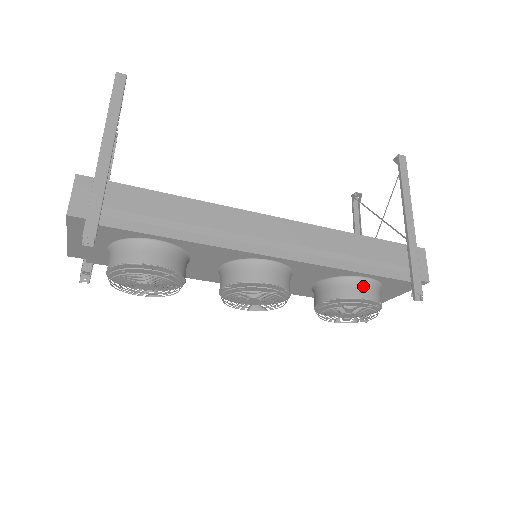
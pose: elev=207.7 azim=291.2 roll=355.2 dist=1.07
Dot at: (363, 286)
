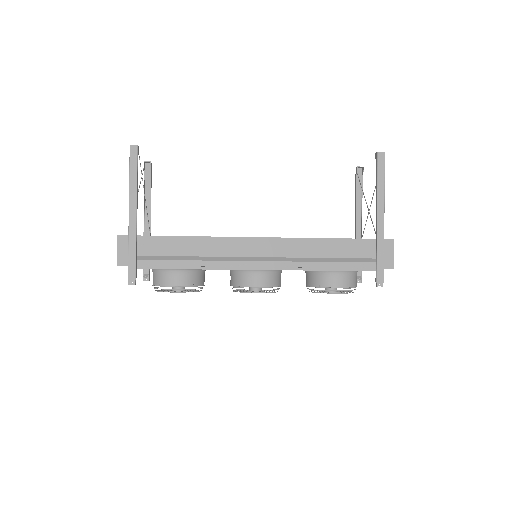
Dot at: (335, 277)
